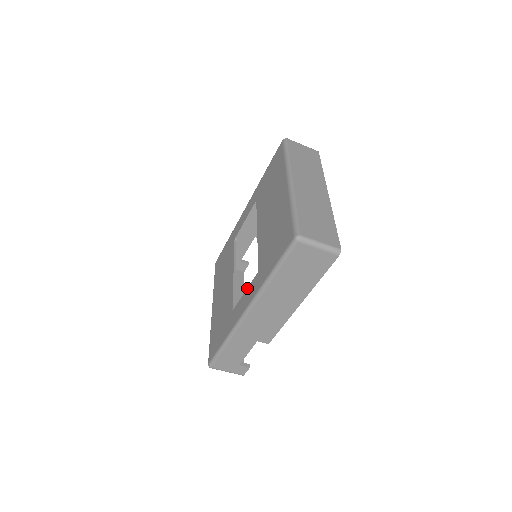
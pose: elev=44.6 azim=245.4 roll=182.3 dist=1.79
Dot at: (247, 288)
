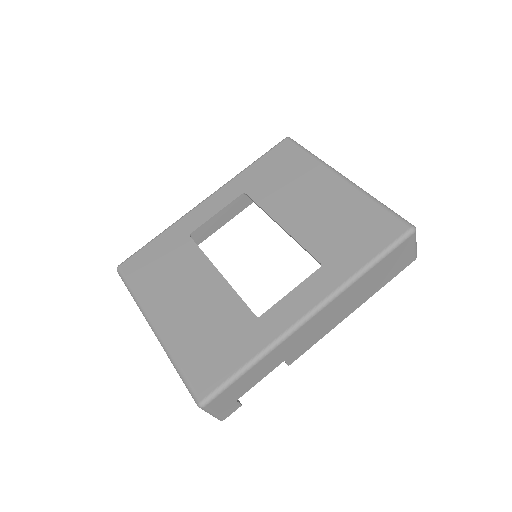
Dot at: (297, 286)
